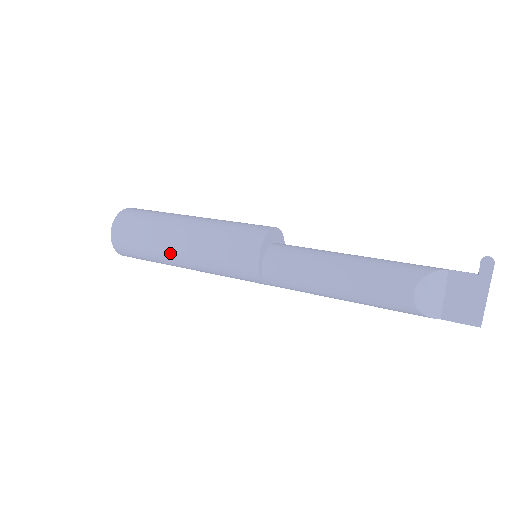
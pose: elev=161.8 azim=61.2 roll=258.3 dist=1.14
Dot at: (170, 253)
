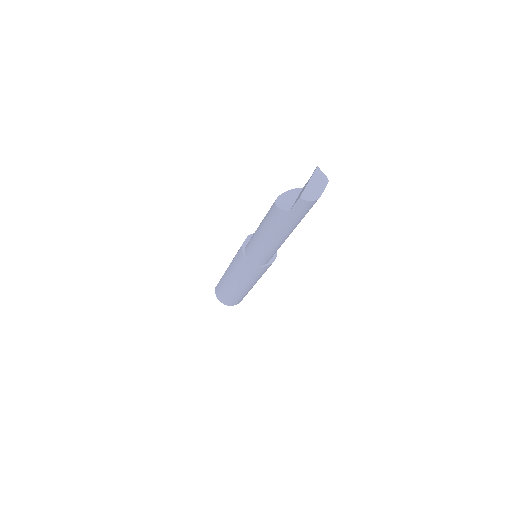
Dot at: occluded
